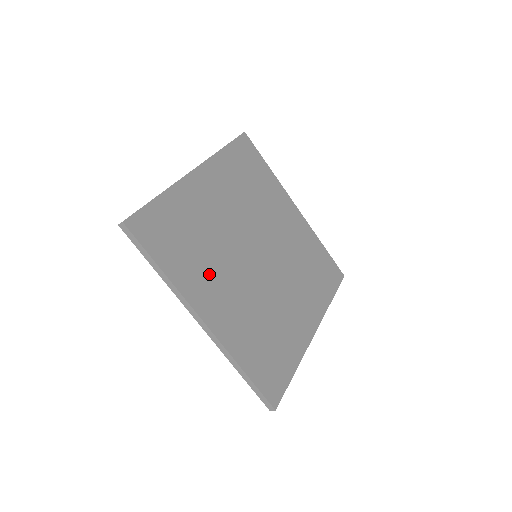
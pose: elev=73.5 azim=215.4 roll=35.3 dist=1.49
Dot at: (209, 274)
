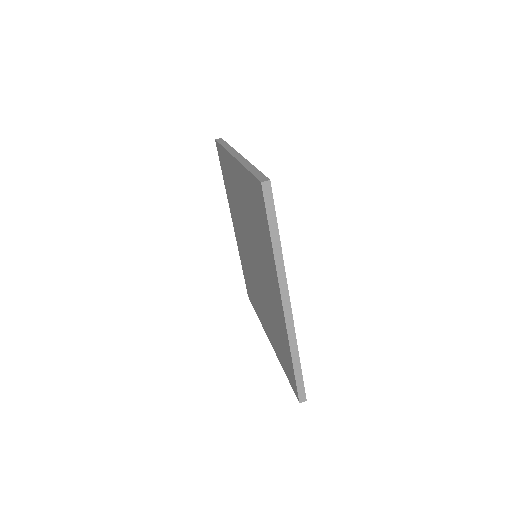
Dot at: occluded
